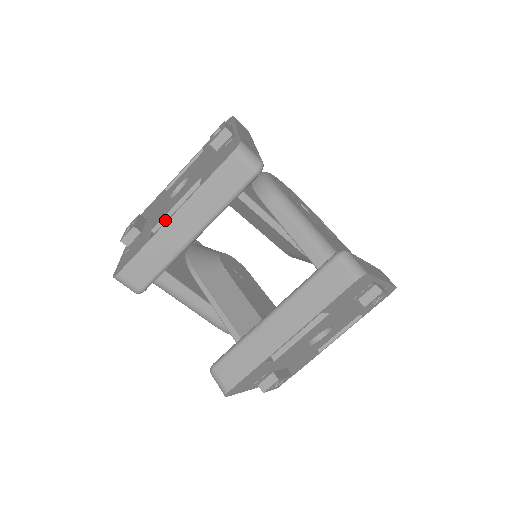
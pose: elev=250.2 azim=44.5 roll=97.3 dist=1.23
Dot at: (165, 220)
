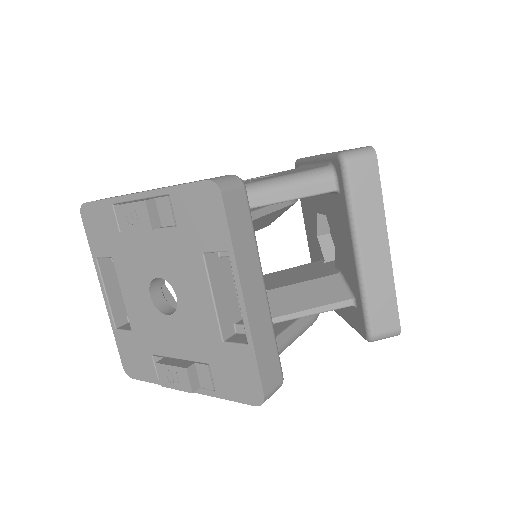
Dot at: (220, 319)
